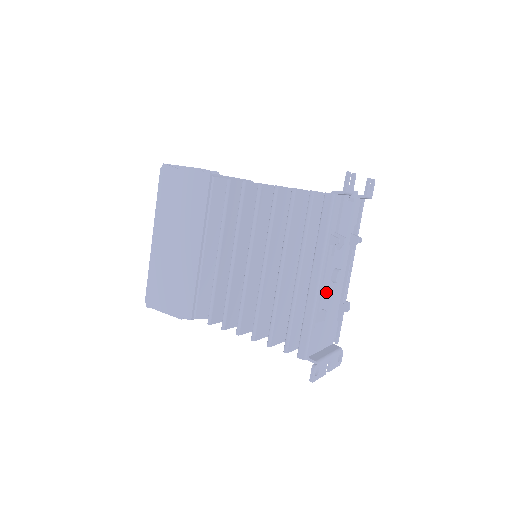
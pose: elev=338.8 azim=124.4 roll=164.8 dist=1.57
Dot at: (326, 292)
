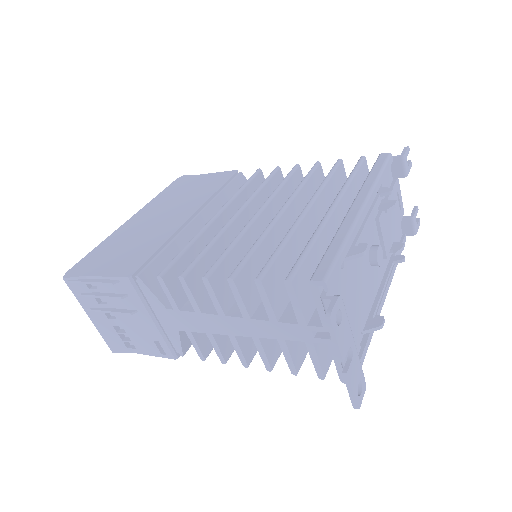
Dot at: occluded
